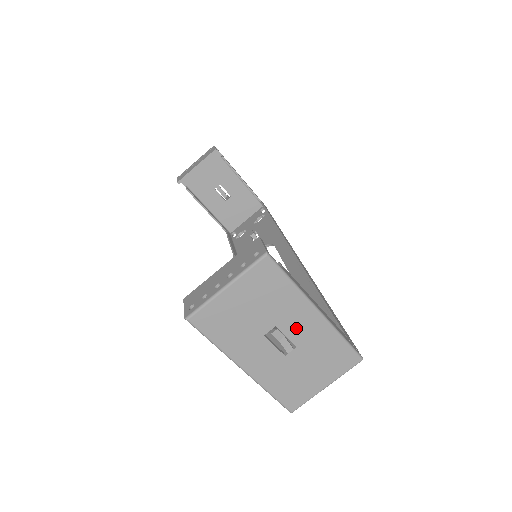
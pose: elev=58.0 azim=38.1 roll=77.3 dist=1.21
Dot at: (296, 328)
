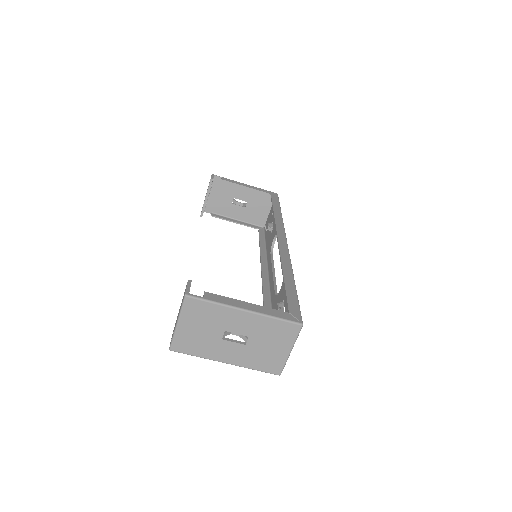
Dot at: (239, 326)
